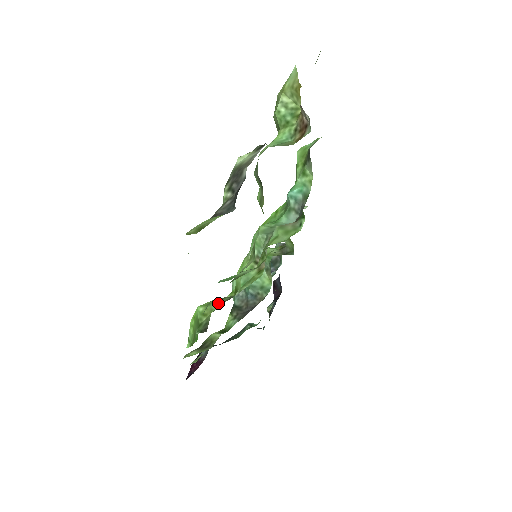
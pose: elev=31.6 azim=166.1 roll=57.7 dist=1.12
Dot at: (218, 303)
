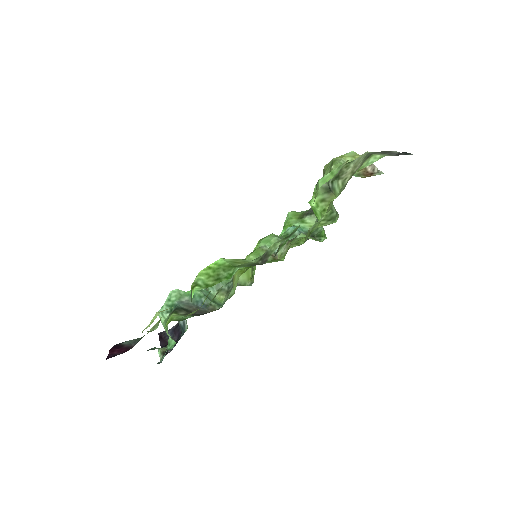
Dot at: occluded
